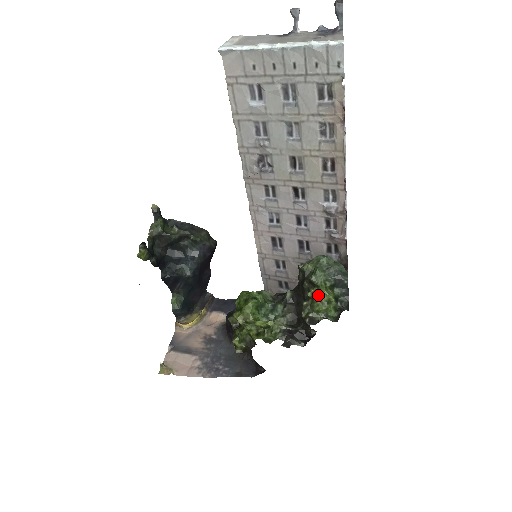
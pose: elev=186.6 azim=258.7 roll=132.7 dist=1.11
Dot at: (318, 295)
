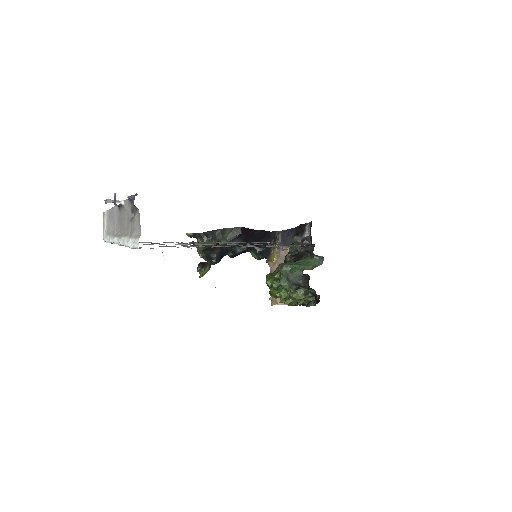
Dot at: (291, 298)
